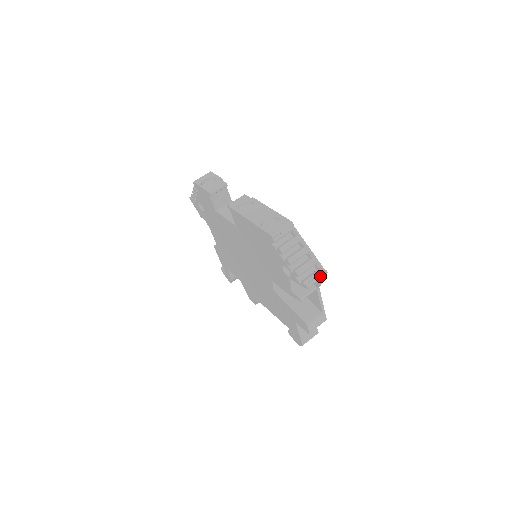
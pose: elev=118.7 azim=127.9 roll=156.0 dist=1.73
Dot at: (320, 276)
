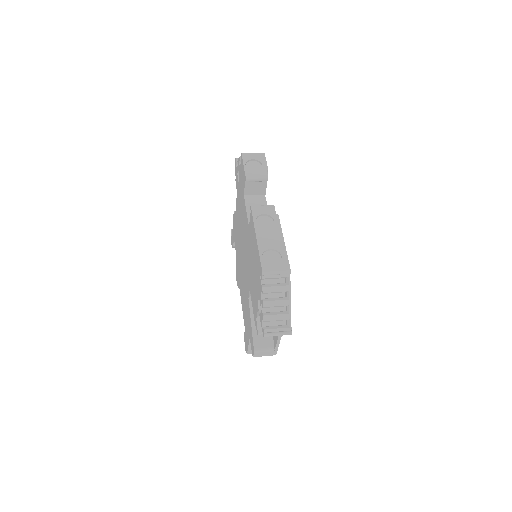
Dot at: (283, 334)
